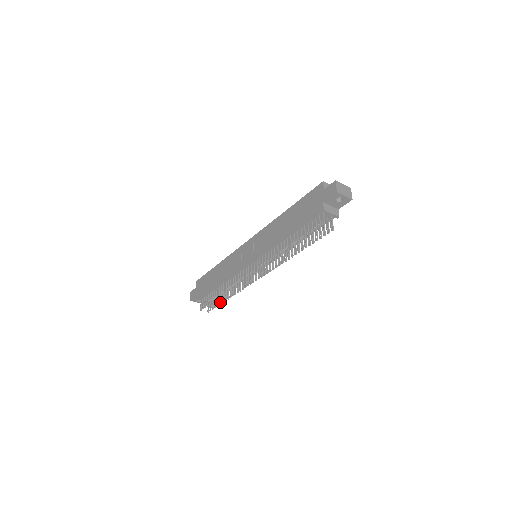
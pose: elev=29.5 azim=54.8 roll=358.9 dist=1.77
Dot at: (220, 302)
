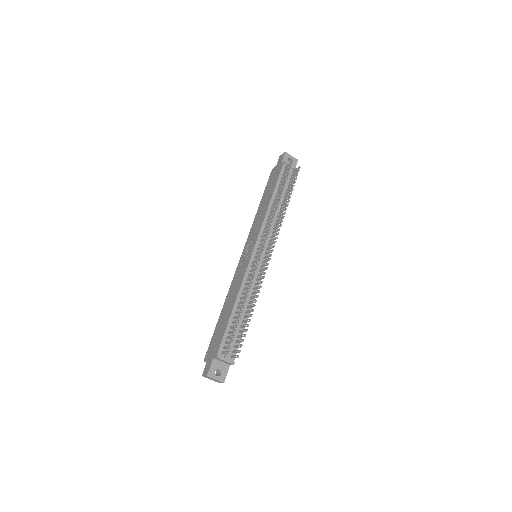
Dot at: (246, 326)
